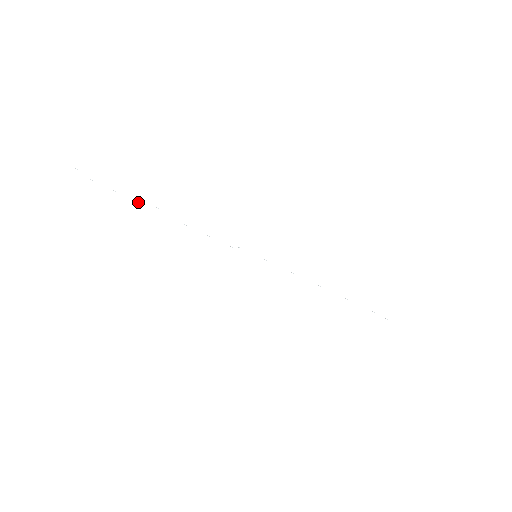
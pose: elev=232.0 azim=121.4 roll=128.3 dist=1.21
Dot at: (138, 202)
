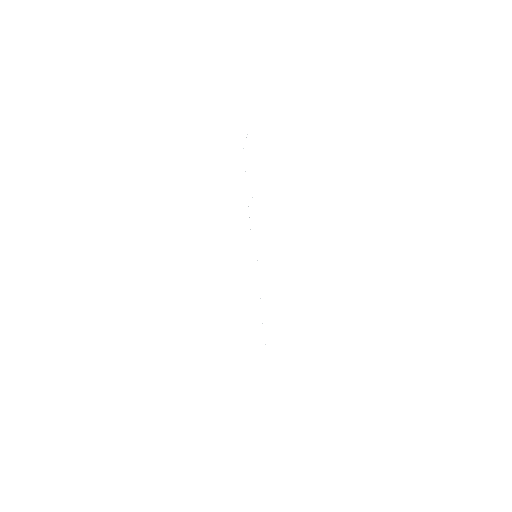
Dot at: occluded
